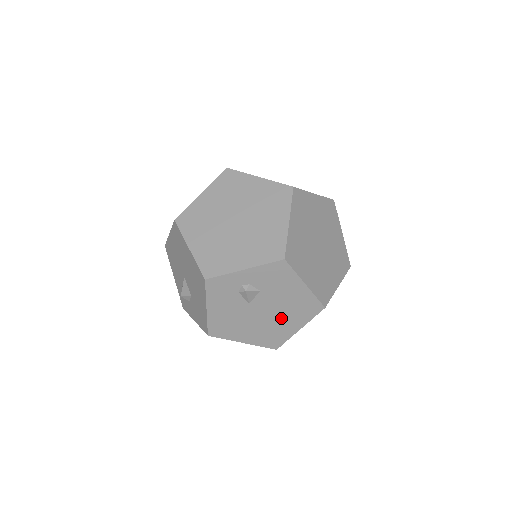
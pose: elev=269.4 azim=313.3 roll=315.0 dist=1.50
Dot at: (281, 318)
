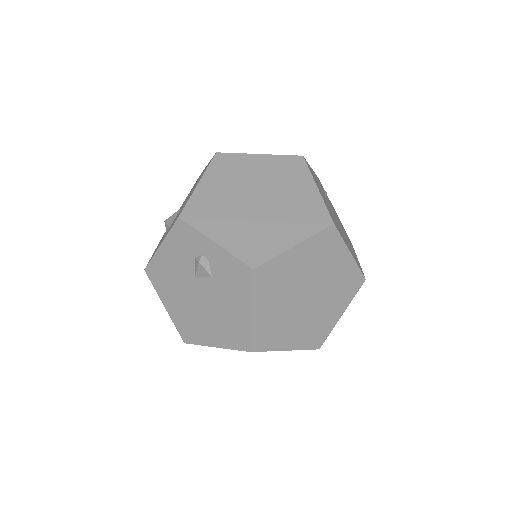
Dot at: (209, 319)
